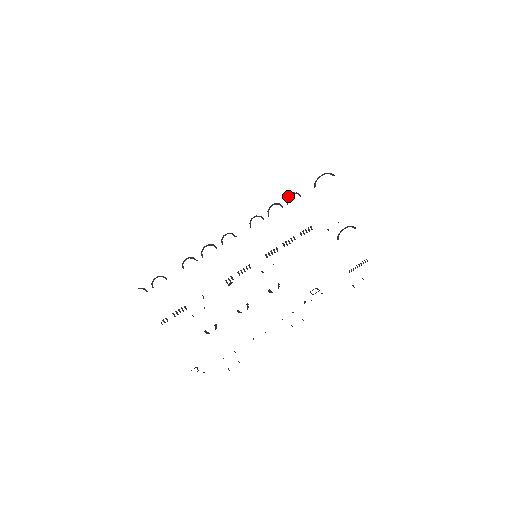
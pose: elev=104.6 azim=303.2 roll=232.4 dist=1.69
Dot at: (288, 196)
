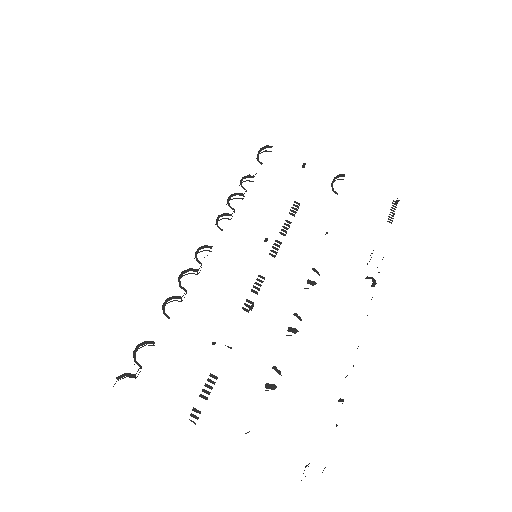
Dot at: (240, 184)
